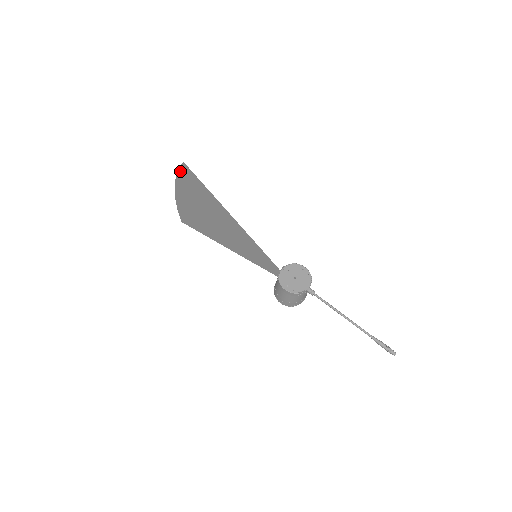
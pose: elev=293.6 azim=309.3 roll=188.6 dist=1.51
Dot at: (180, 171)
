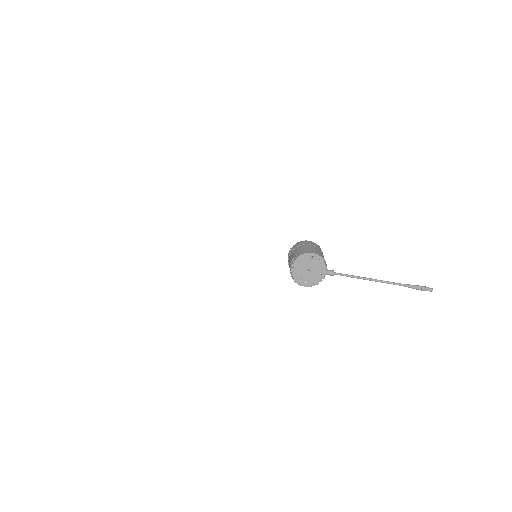
Dot at: occluded
